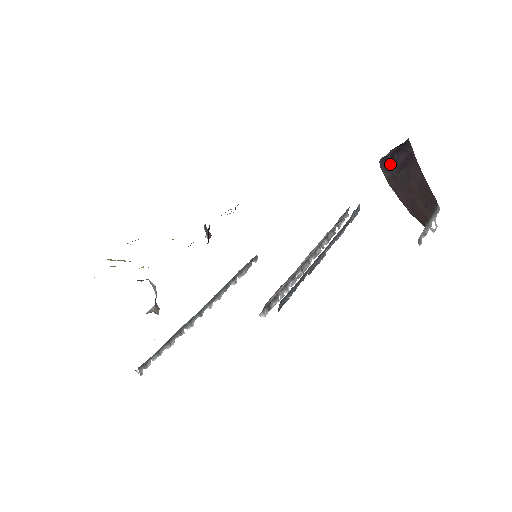
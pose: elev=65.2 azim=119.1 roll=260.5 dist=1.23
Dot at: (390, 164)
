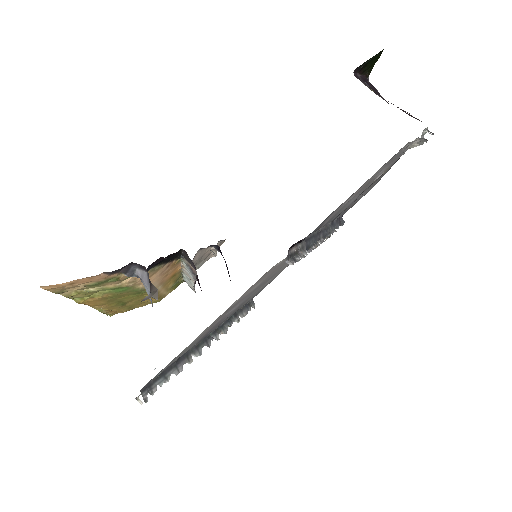
Dot at: occluded
